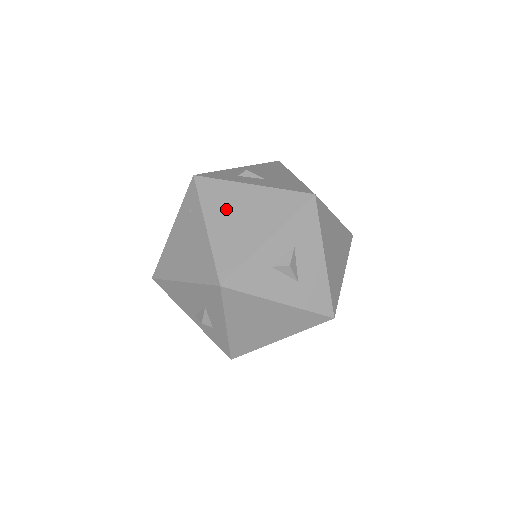
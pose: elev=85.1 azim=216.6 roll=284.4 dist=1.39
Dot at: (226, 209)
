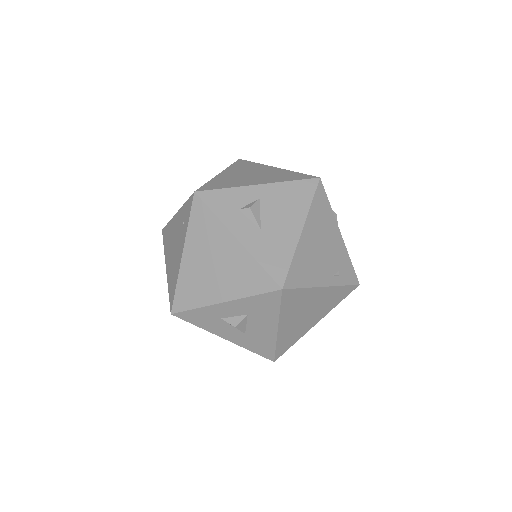
Dot at: (204, 249)
